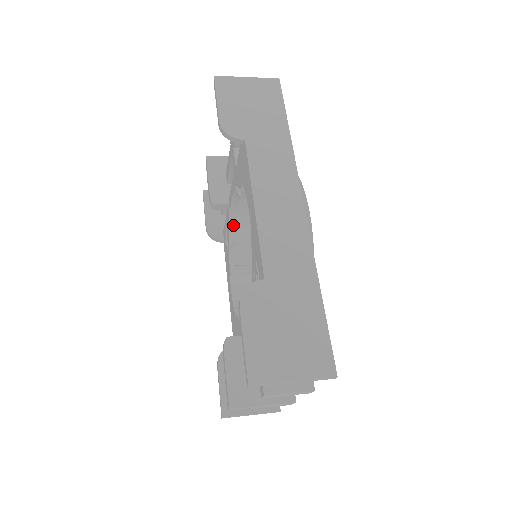
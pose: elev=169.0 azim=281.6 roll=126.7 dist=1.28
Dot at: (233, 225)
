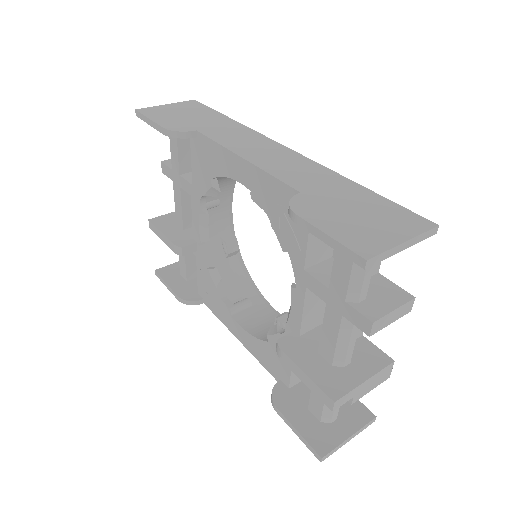
Dot at: (209, 265)
